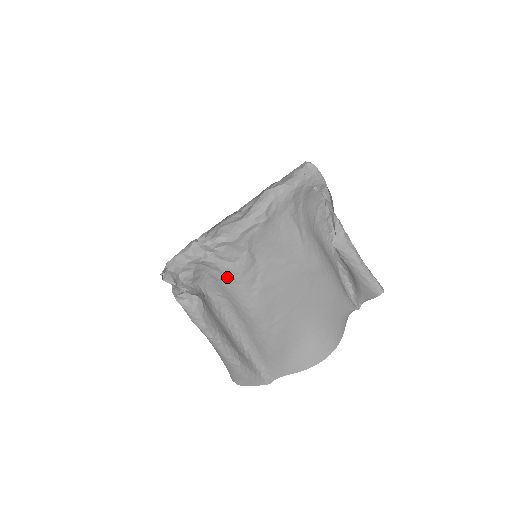
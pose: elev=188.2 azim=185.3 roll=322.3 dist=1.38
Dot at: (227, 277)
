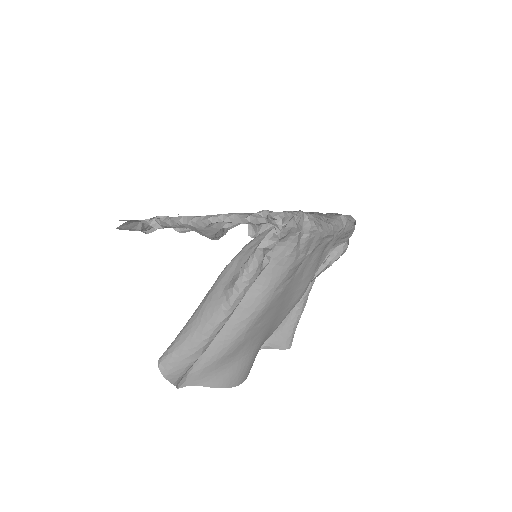
Dot at: (285, 262)
